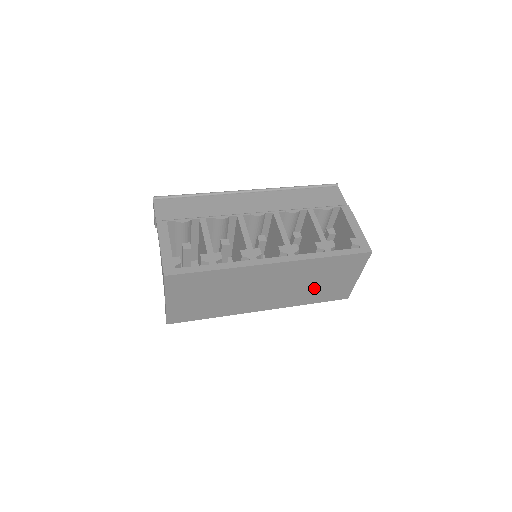
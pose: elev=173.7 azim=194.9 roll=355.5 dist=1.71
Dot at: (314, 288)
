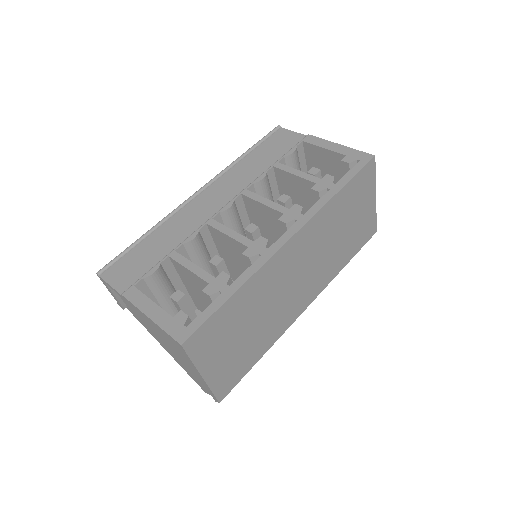
Dot at: (342, 242)
